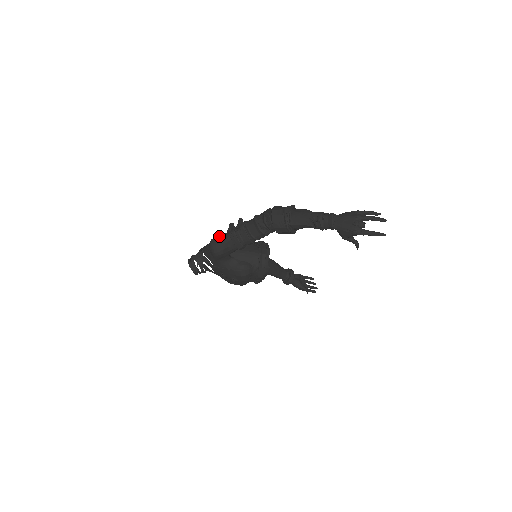
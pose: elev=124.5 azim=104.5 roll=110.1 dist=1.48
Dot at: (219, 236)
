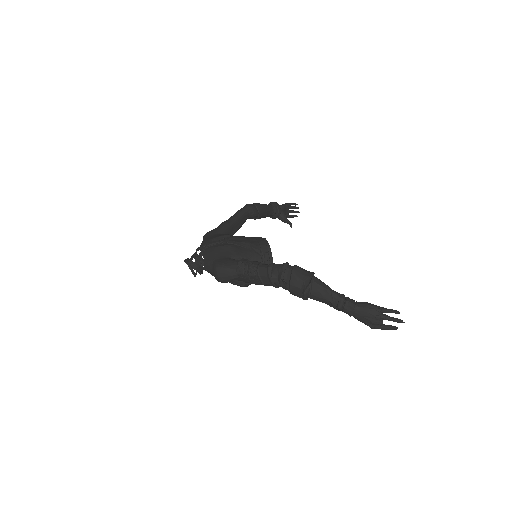
Dot at: (225, 269)
